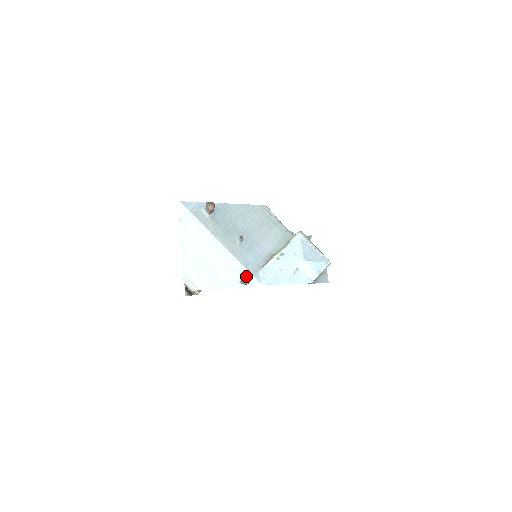
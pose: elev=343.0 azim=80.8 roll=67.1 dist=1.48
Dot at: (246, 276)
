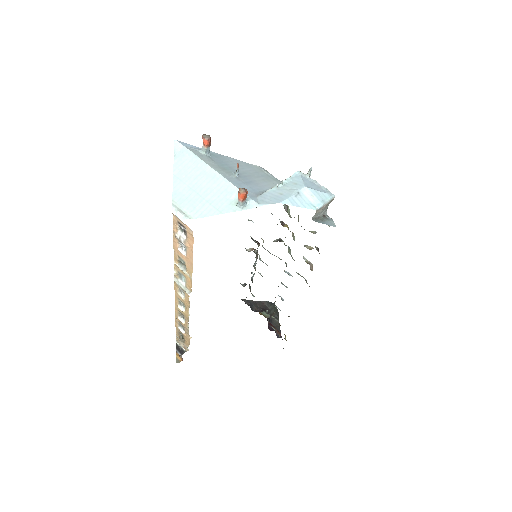
Dot at: (242, 188)
